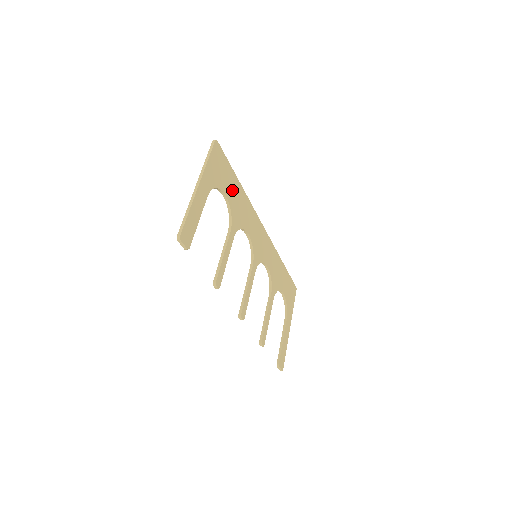
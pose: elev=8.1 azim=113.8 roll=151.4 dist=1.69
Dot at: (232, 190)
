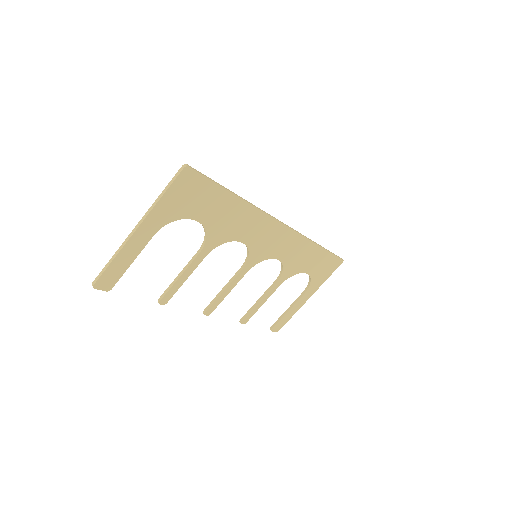
Dot at: (215, 210)
